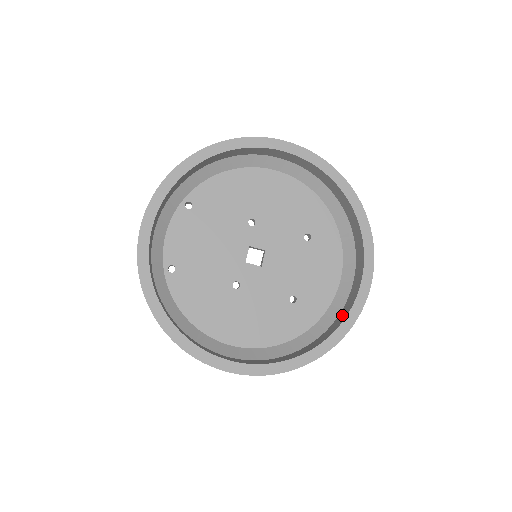
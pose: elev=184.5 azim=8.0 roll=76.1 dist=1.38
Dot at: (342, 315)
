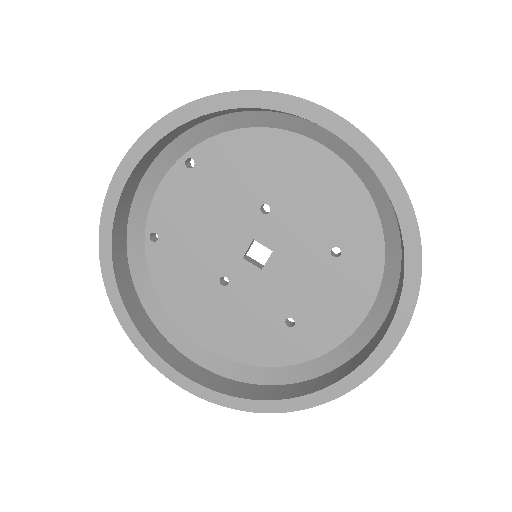
Dot at: (339, 372)
